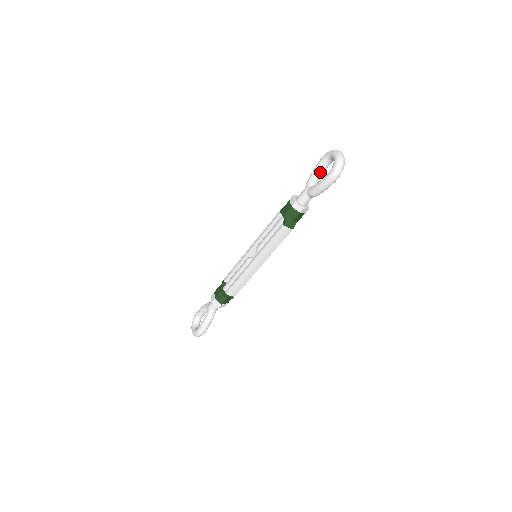
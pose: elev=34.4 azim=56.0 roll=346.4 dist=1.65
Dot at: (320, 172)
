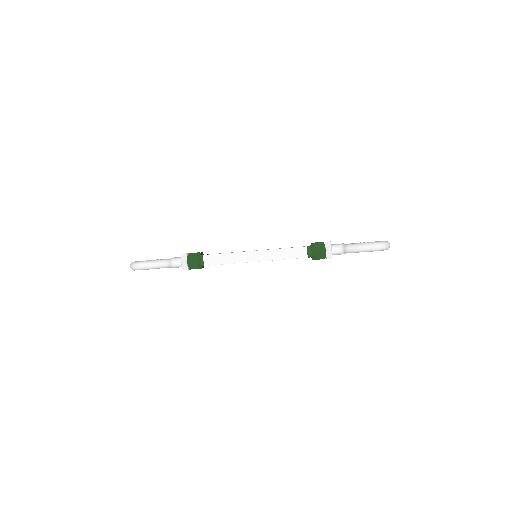
Dot at: occluded
